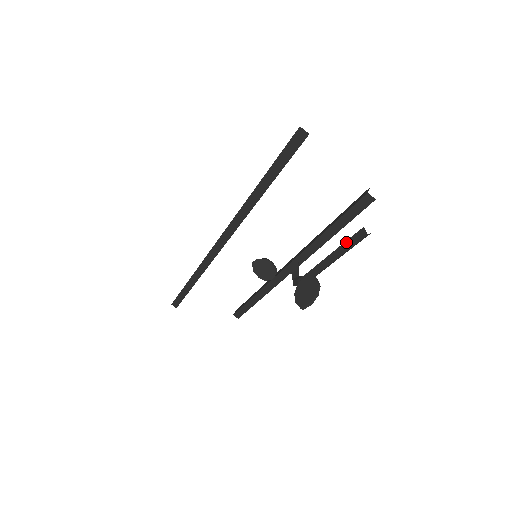
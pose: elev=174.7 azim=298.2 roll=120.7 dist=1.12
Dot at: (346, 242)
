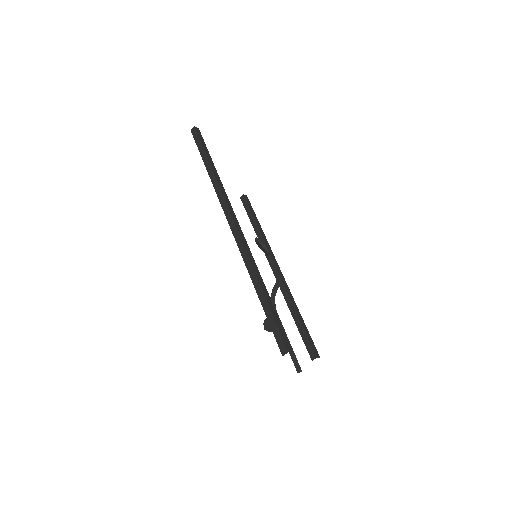
Dot at: (291, 358)
